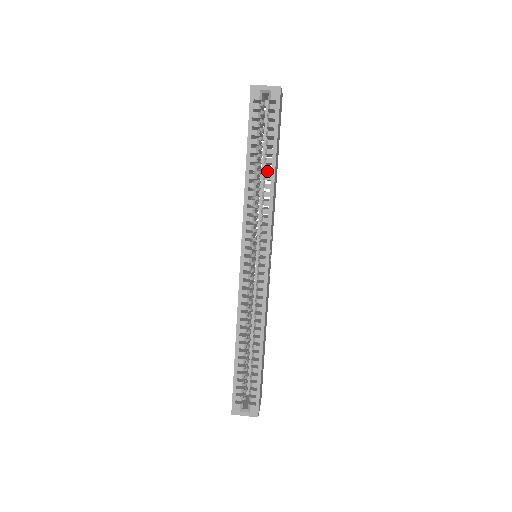
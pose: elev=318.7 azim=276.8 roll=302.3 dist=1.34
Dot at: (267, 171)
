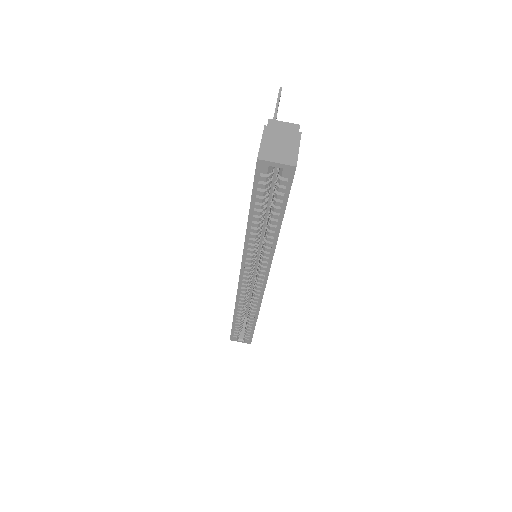
Dot at: (271, 226)
